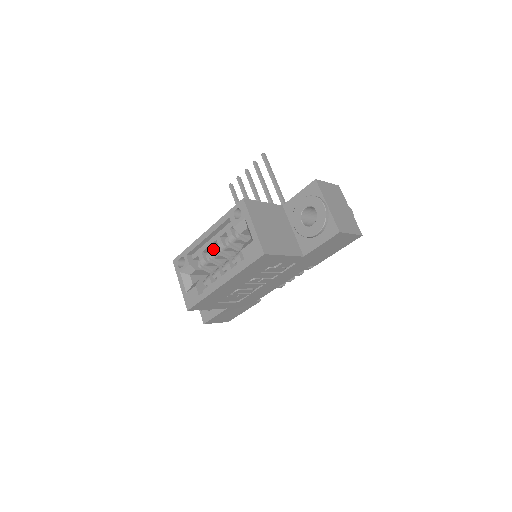
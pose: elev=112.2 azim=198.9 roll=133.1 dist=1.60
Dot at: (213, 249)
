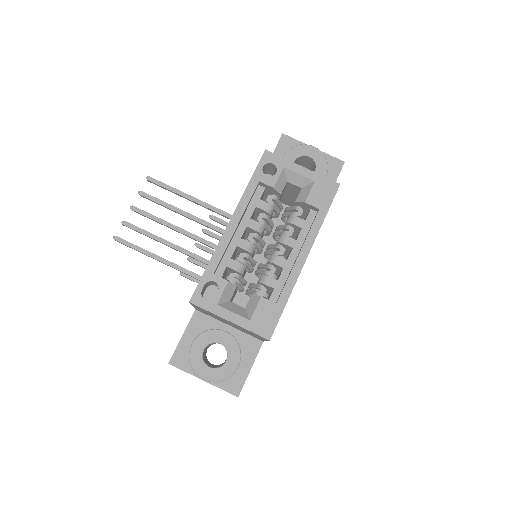
Dot at: (247, 242)
